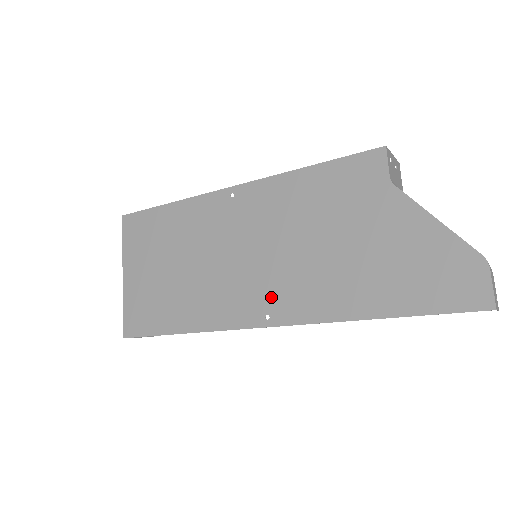
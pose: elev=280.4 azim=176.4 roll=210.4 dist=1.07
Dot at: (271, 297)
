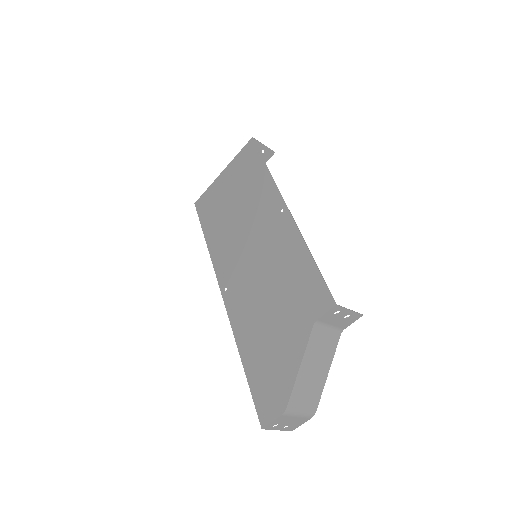
Dot at: (235, 284)
